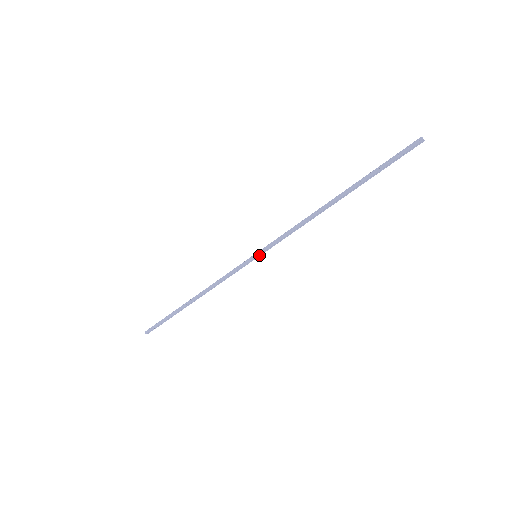
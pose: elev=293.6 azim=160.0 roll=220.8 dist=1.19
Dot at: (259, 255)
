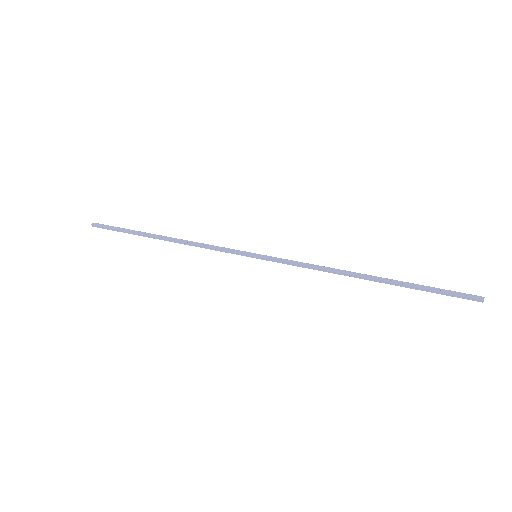
Dot at: (259, 258)
